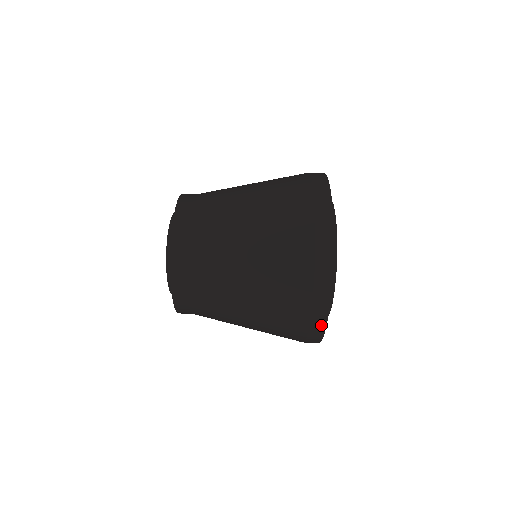
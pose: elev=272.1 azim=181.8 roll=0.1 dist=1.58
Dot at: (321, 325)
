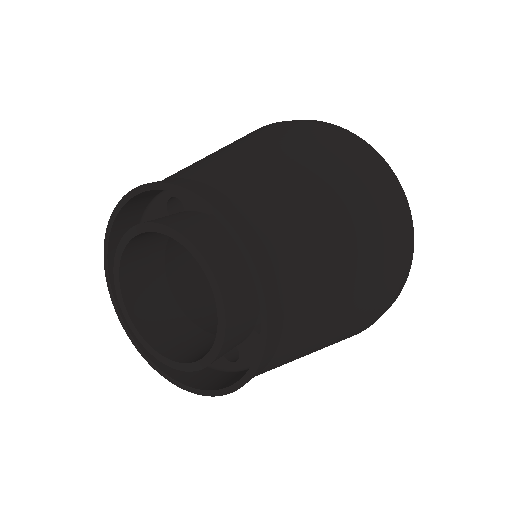
Dot at: occluded
